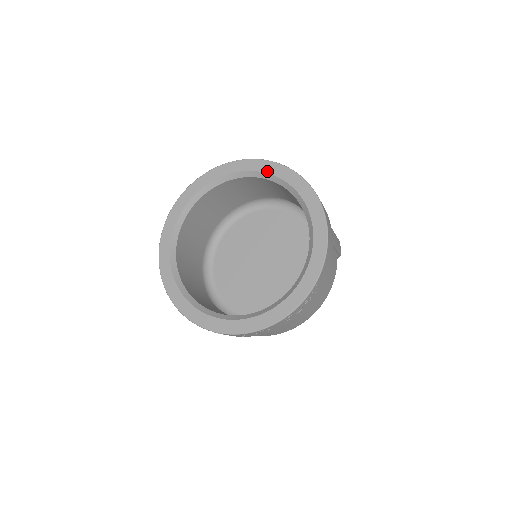
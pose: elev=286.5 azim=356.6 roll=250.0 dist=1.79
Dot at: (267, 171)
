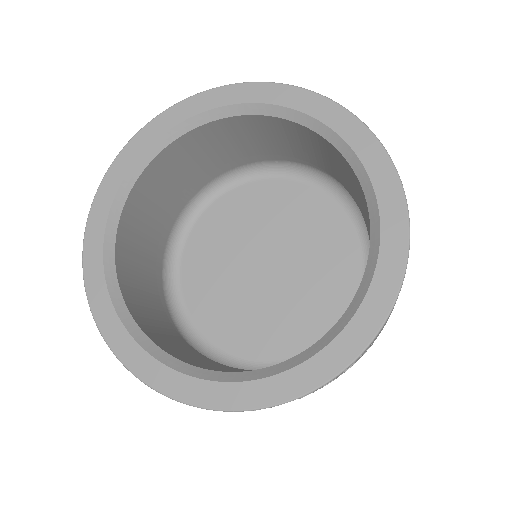
Dot at: (306, 110)
